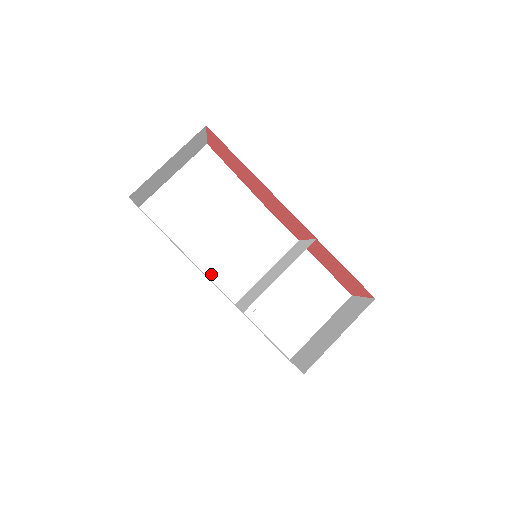
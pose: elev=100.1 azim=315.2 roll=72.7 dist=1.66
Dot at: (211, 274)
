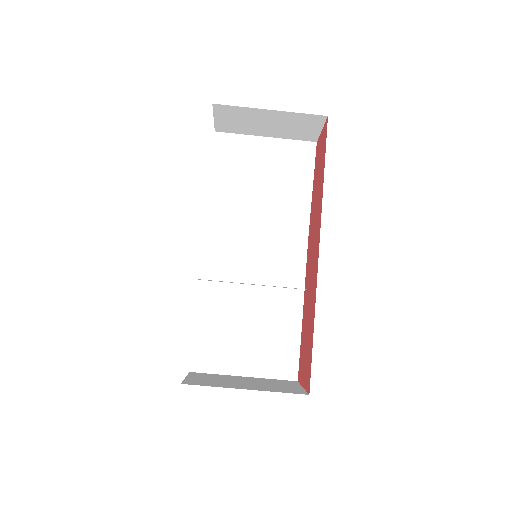
Dot at: (210, 237)
